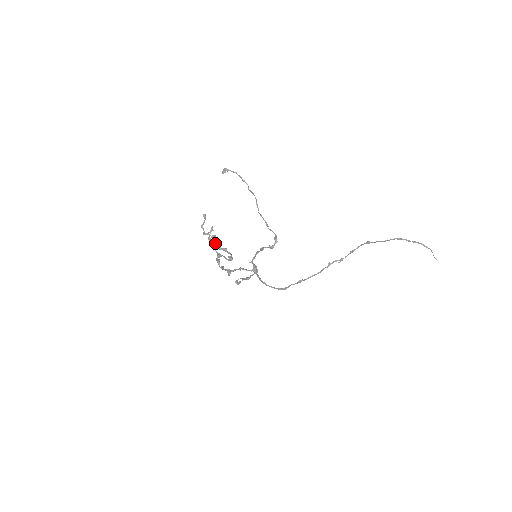
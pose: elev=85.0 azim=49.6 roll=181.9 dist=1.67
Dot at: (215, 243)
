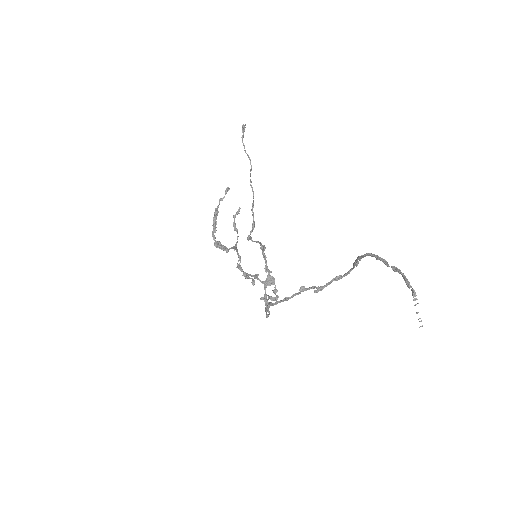
Dot at: (213, 220)
